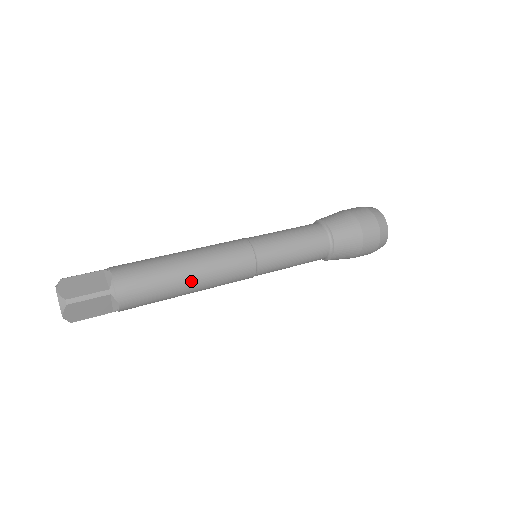
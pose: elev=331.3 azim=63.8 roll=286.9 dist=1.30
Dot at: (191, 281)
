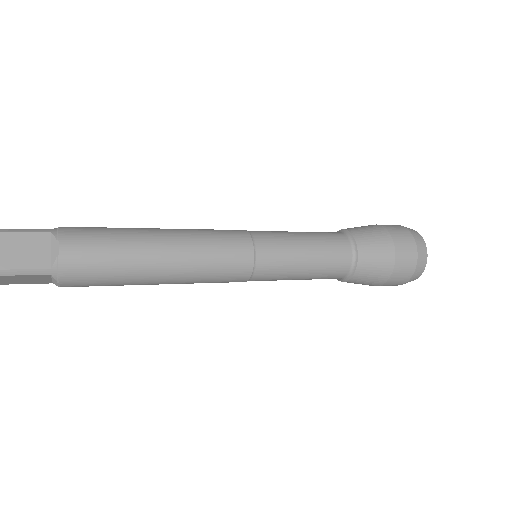
Dot at: (163, 238)
